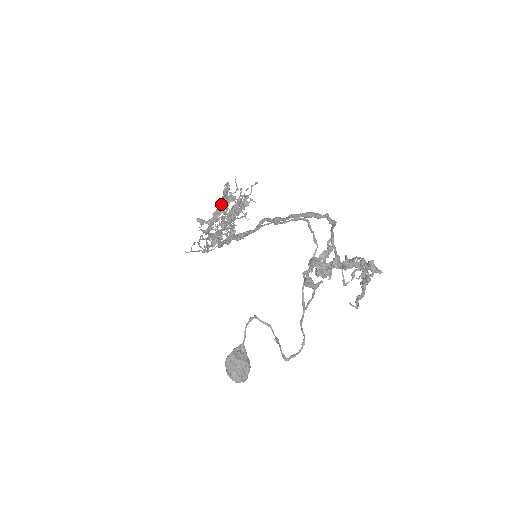
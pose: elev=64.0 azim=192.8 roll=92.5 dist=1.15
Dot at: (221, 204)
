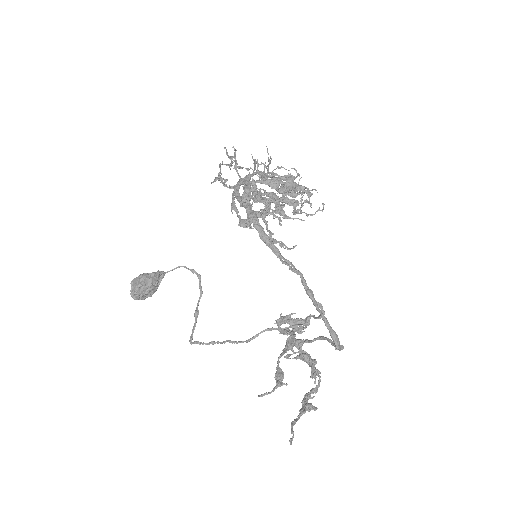
Dot at: (281, 182)
